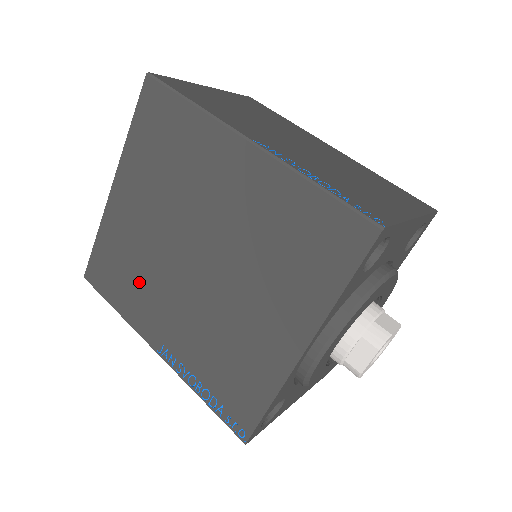
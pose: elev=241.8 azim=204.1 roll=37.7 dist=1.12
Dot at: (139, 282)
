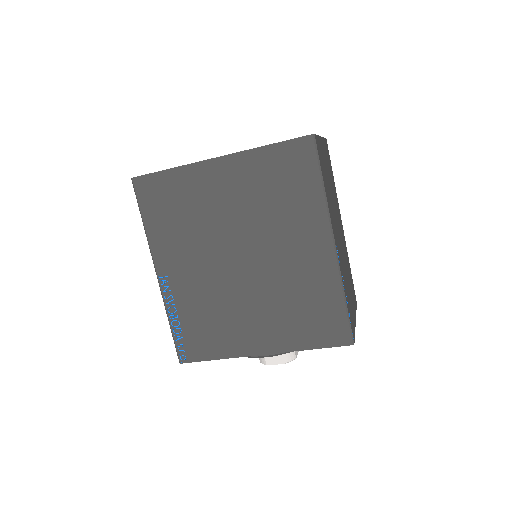
Dot at: (183, 229)
